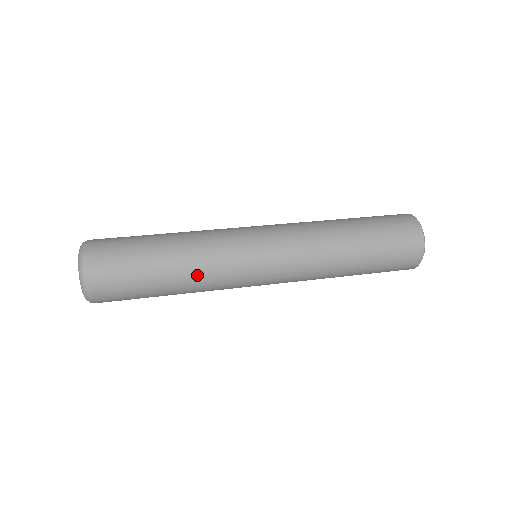
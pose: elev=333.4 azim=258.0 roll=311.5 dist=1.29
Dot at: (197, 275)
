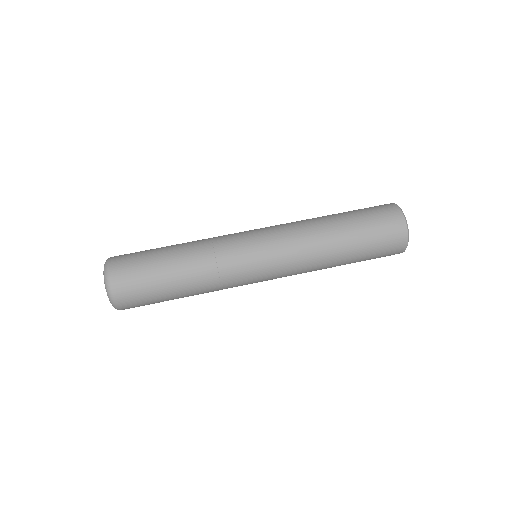
Dot at: (207, 292)
